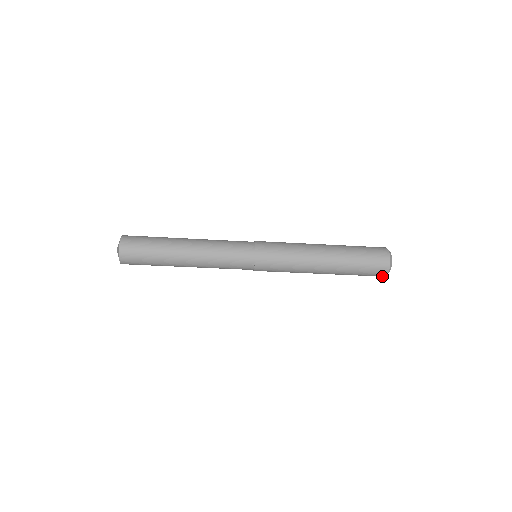
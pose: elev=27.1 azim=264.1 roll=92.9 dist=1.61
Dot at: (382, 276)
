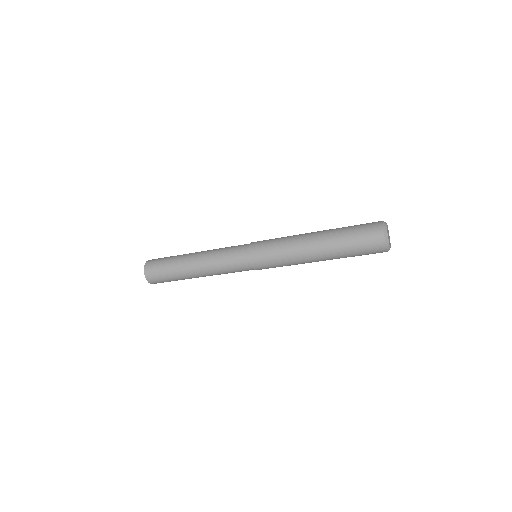
Dot at: (383, 245)
